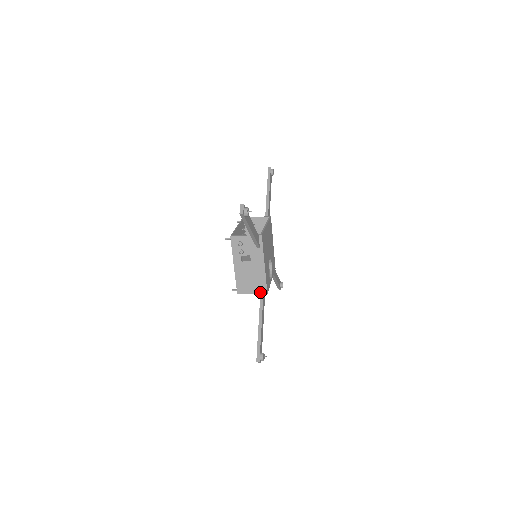
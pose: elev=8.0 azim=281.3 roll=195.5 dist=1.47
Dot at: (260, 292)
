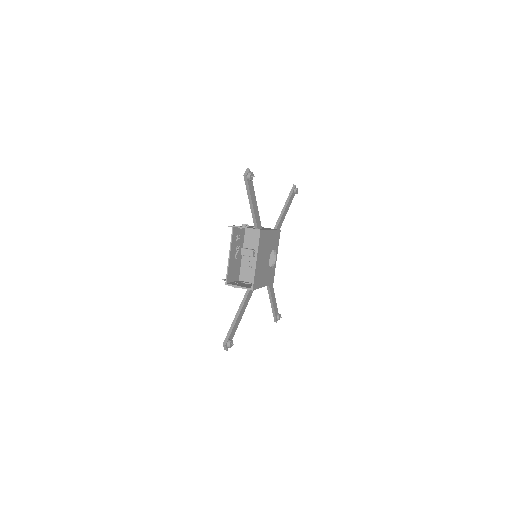
Dot at: occluded
